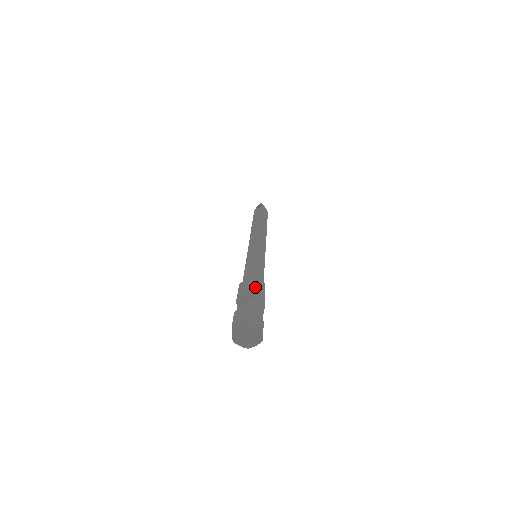
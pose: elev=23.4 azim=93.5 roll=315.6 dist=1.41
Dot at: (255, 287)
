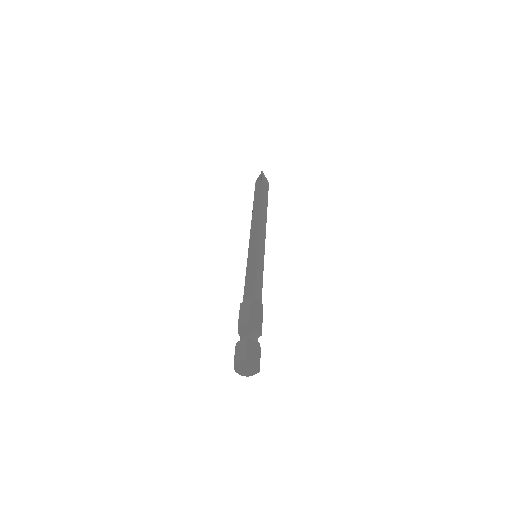
Dot at: (254, 312)
